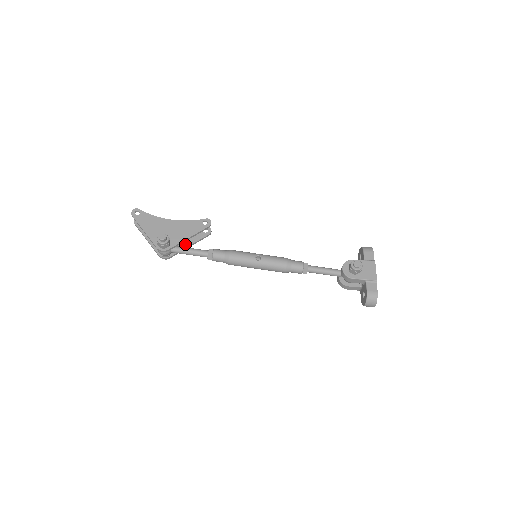
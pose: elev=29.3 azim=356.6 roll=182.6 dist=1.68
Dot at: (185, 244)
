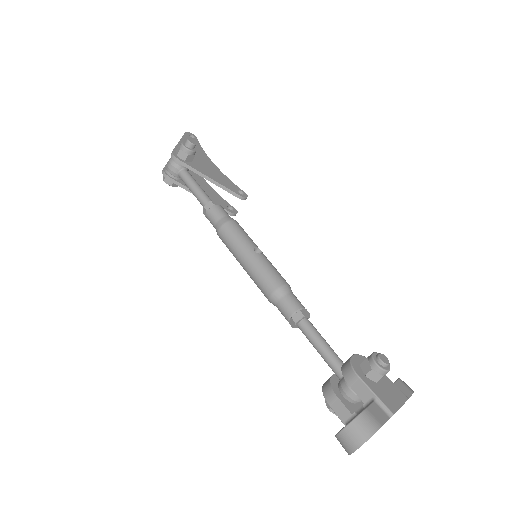
Dot at: occluded
